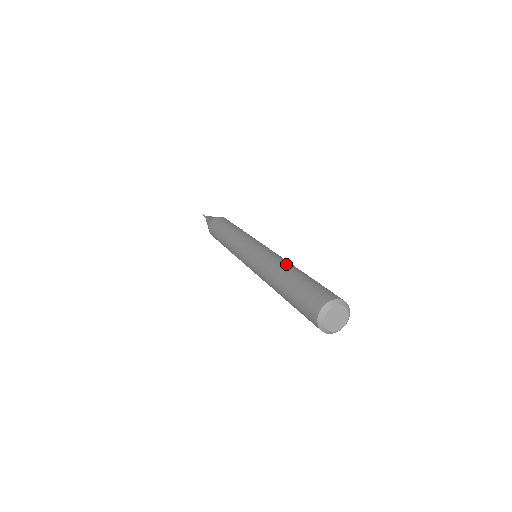
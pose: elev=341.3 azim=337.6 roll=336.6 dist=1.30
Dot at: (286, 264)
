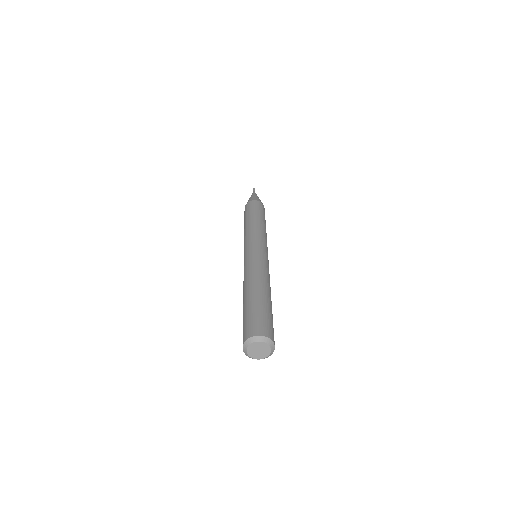
Dot at: (252, 281)
